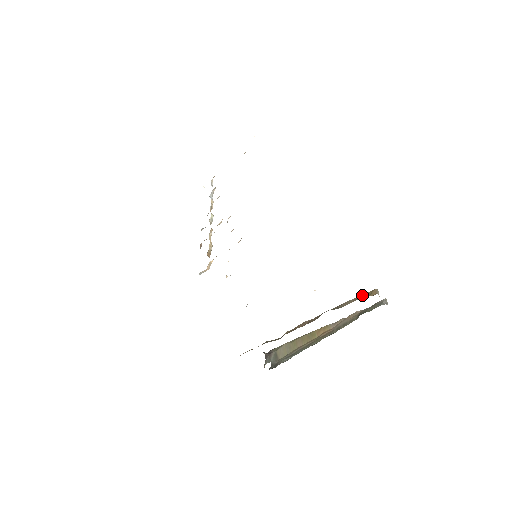
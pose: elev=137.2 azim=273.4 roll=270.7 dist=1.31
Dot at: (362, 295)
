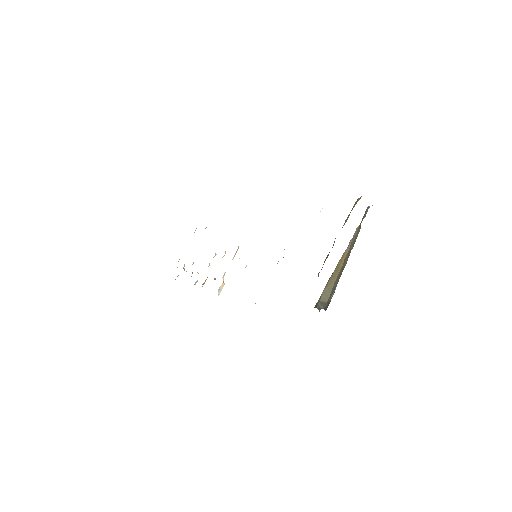
Dot at: (353, 207)
